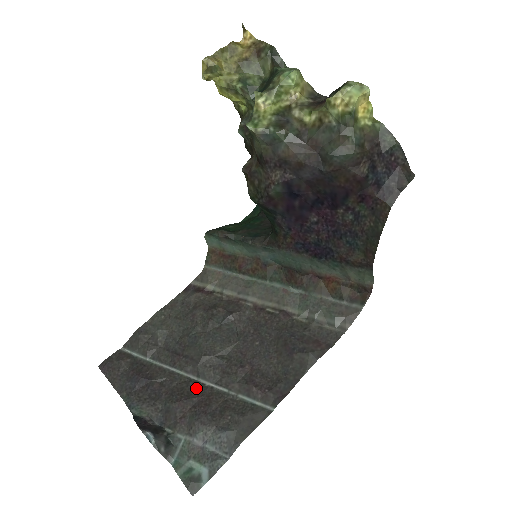
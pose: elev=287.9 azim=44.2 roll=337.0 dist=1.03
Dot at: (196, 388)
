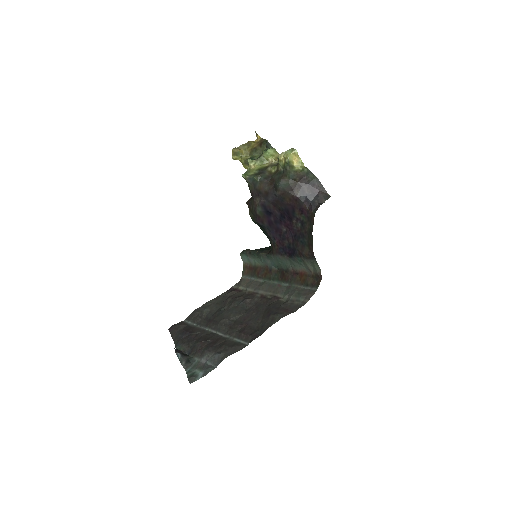
Dot at: (213, 336)
